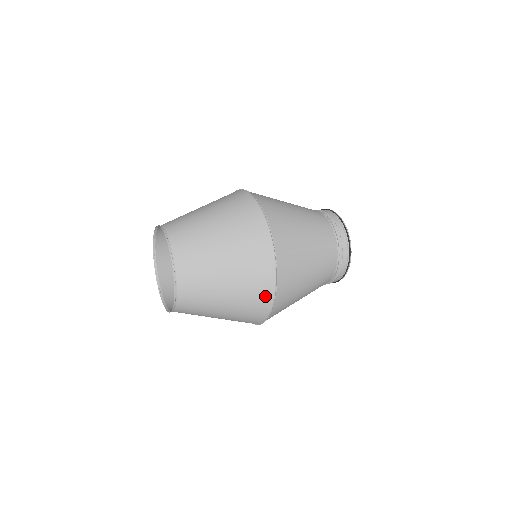
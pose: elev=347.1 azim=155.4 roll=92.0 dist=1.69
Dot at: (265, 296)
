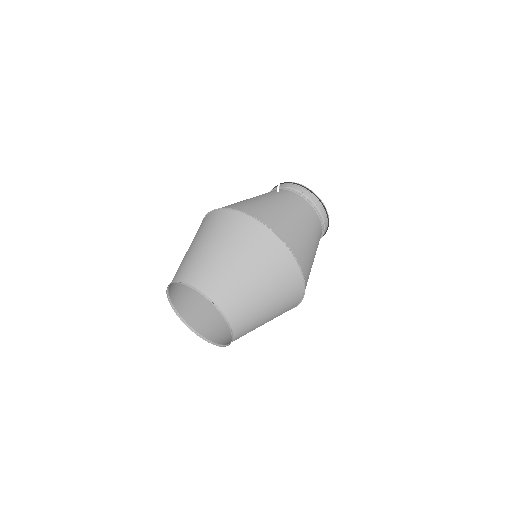
Dot at: (297, 295)
